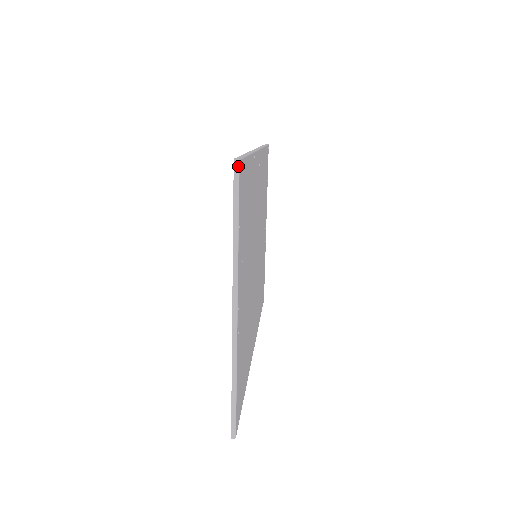
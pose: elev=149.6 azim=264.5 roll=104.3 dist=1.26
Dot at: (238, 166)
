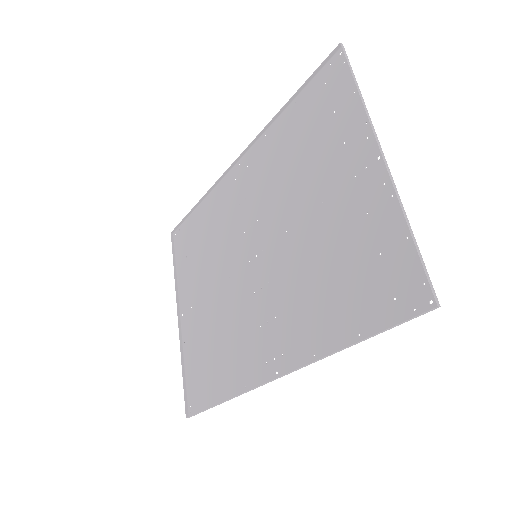
Dot at: (344, 48)
